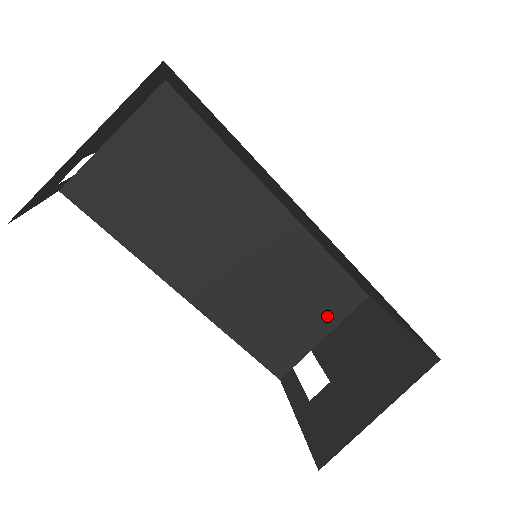
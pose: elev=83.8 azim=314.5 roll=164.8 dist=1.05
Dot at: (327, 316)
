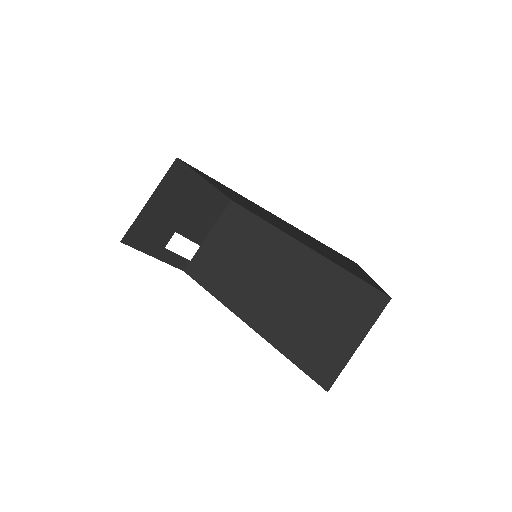
Dot at: (357, 323)
